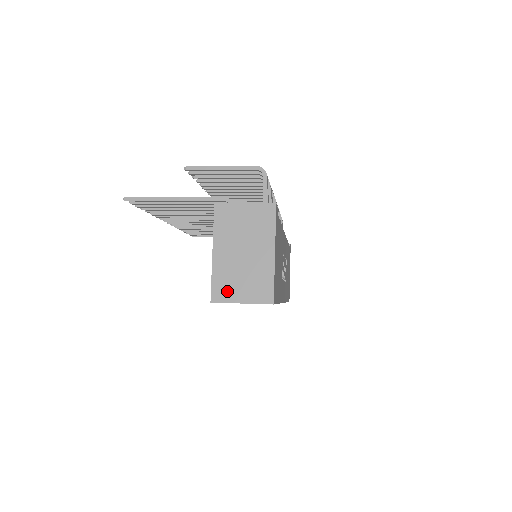
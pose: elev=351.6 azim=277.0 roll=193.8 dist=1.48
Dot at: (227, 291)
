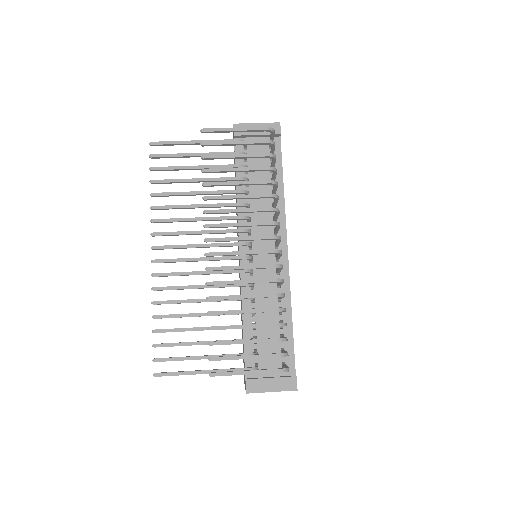
Dot at: occluded
